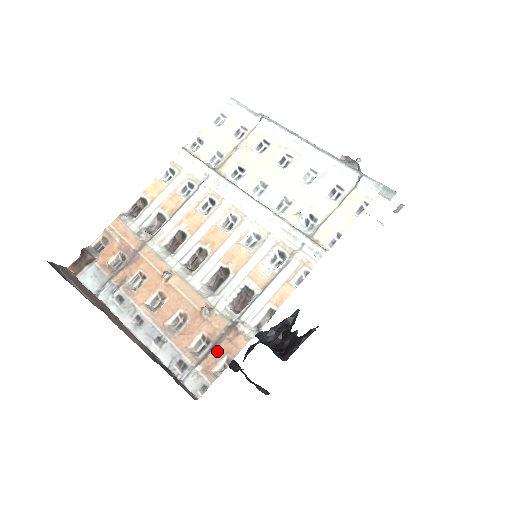
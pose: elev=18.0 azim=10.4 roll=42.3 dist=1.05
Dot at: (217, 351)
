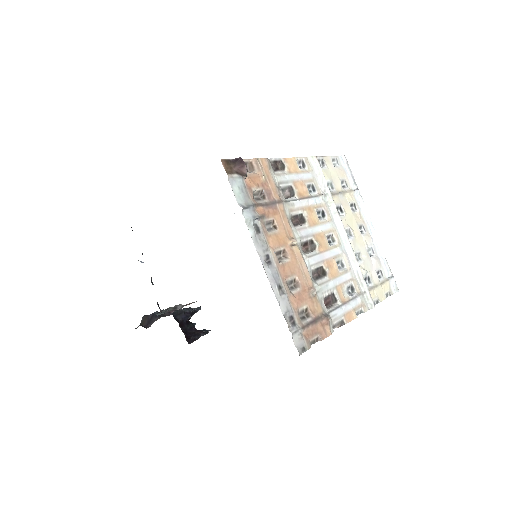
Dot at: (314, 327)
